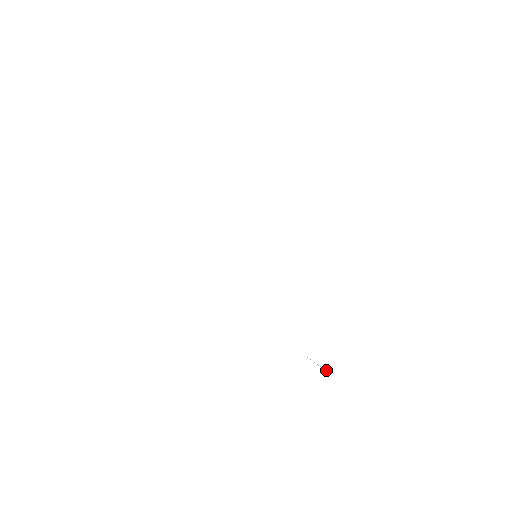
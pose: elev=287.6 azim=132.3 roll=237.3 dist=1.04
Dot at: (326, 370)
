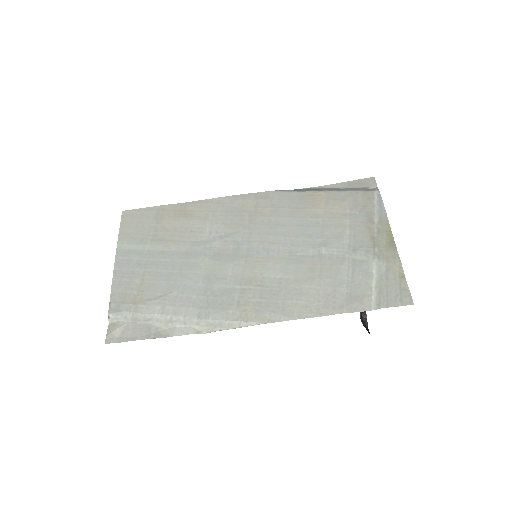
Dot at: (369, 187)
